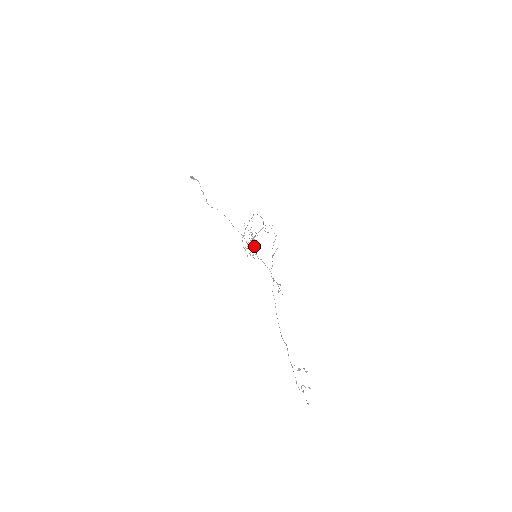
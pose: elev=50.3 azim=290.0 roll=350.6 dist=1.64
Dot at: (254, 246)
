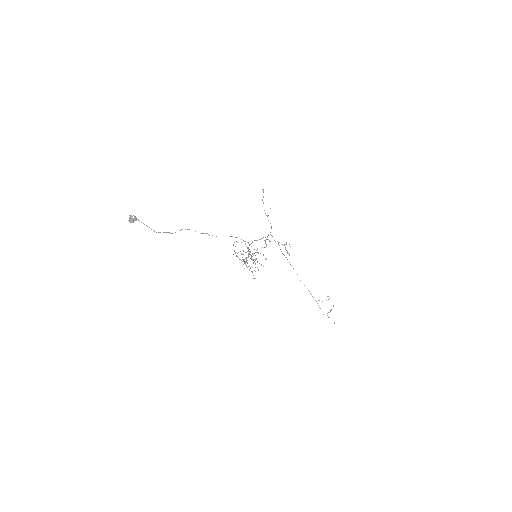
Dot at: occluded
